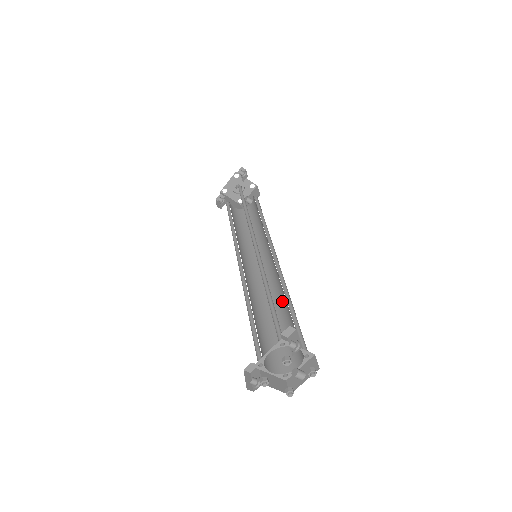
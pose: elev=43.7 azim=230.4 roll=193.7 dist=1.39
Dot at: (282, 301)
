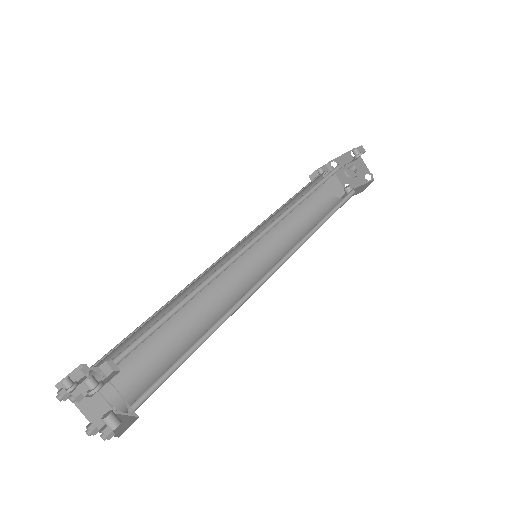
Dot at: occluded
